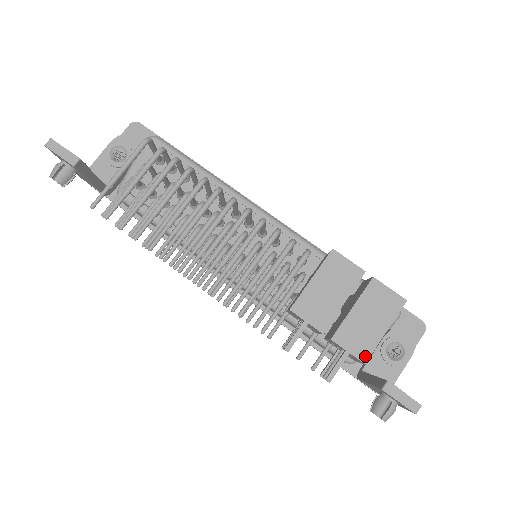
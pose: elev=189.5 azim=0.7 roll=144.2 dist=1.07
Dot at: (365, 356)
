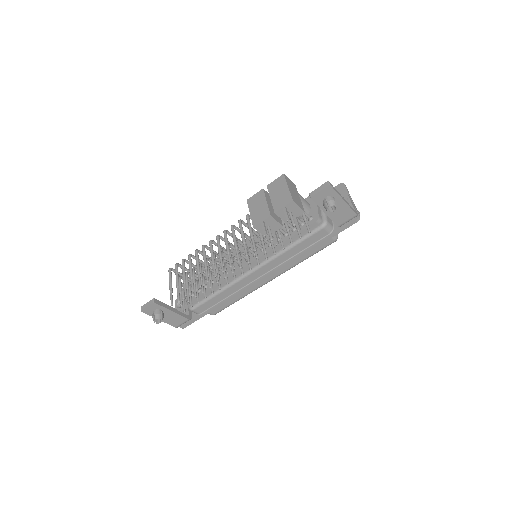
Dot at: (290, 200)
